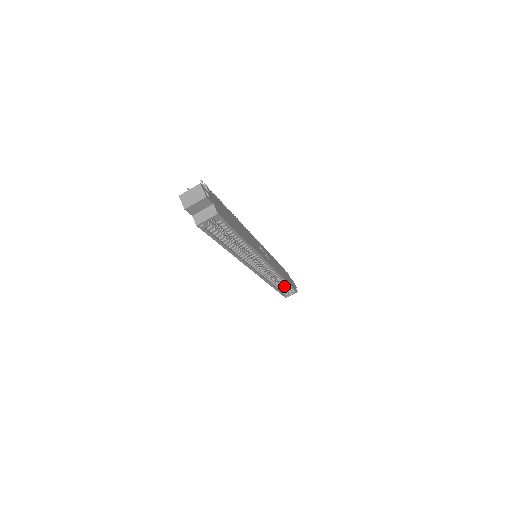
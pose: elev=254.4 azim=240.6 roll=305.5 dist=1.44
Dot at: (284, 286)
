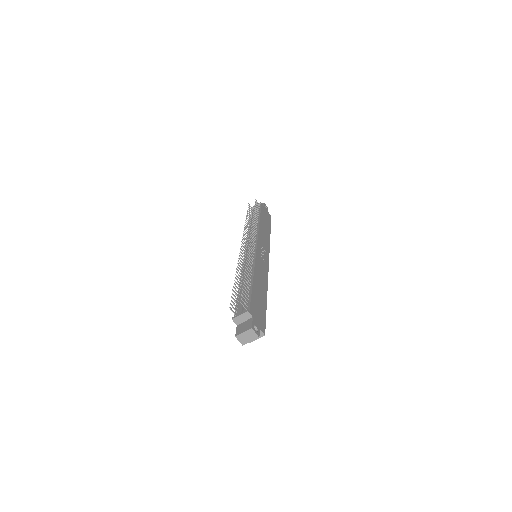
Dot at: occluded
